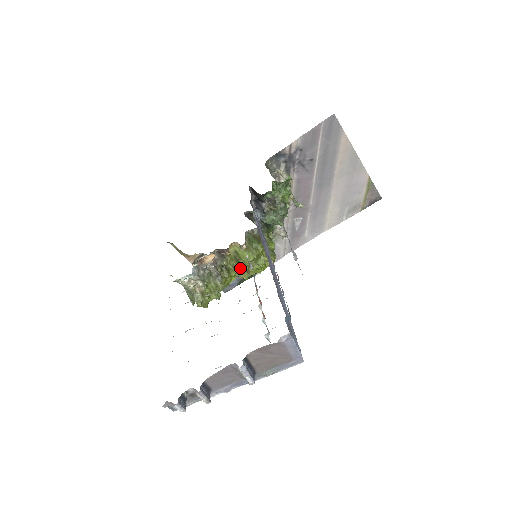
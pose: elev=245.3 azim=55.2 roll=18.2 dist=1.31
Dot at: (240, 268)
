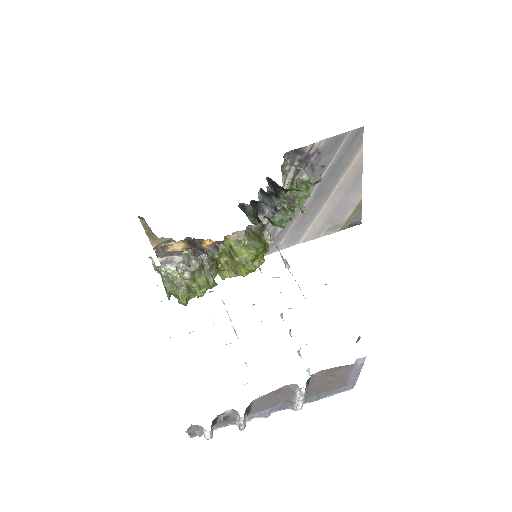
Dot at: (234, 266)
